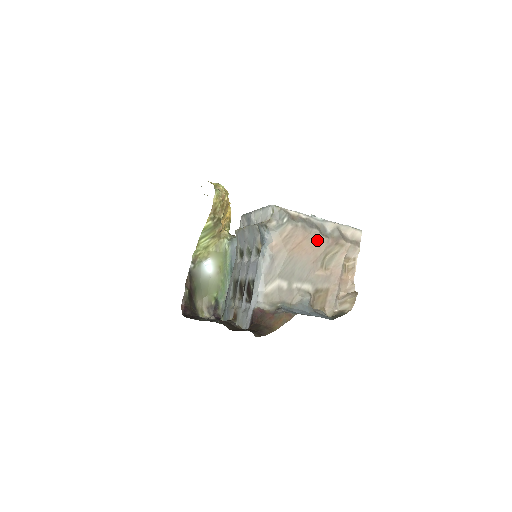
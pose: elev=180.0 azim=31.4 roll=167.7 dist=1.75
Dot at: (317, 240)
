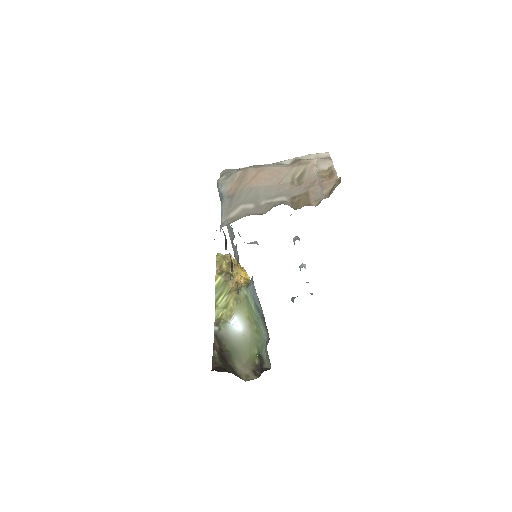
Dot at: (274, 168)
